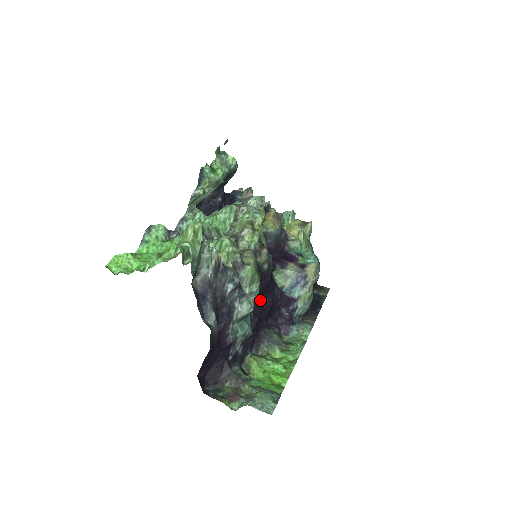
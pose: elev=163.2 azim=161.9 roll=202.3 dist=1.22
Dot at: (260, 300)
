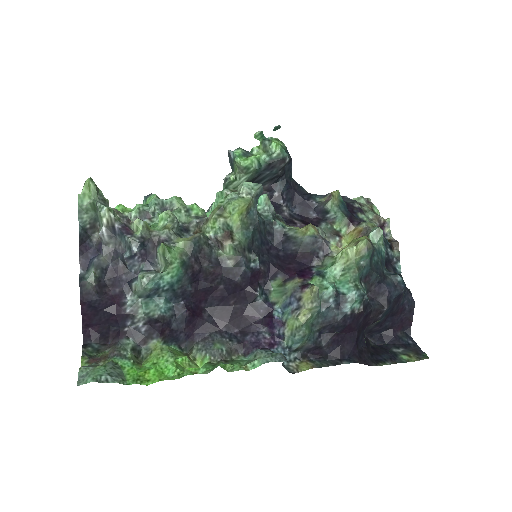
Dot at: (227, 302)
